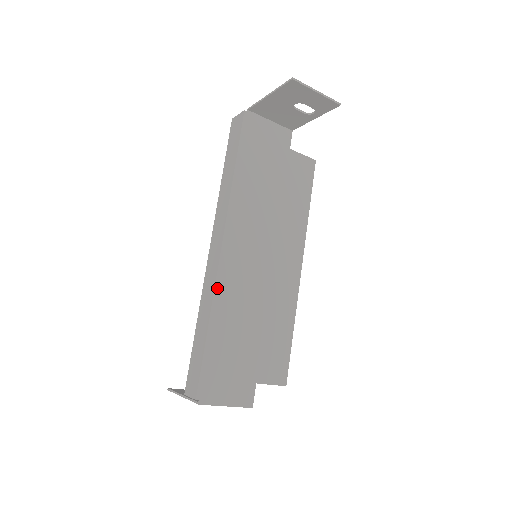
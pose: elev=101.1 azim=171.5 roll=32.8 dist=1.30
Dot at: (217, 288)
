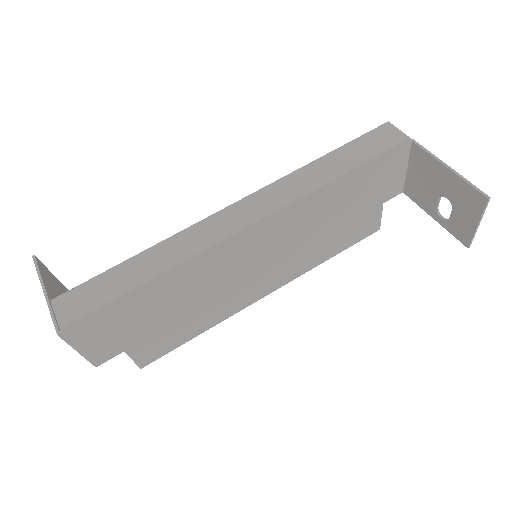
Dot at: (200, 255)
